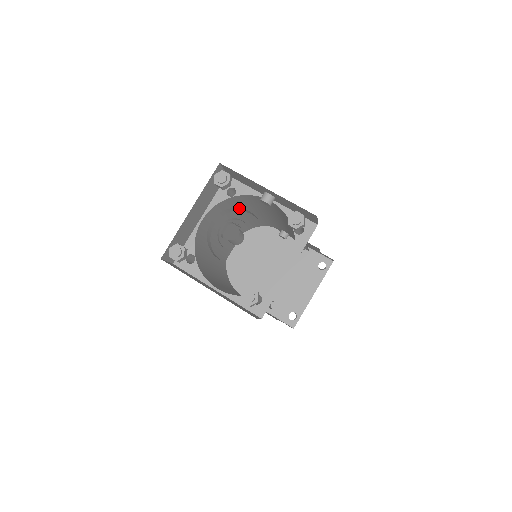
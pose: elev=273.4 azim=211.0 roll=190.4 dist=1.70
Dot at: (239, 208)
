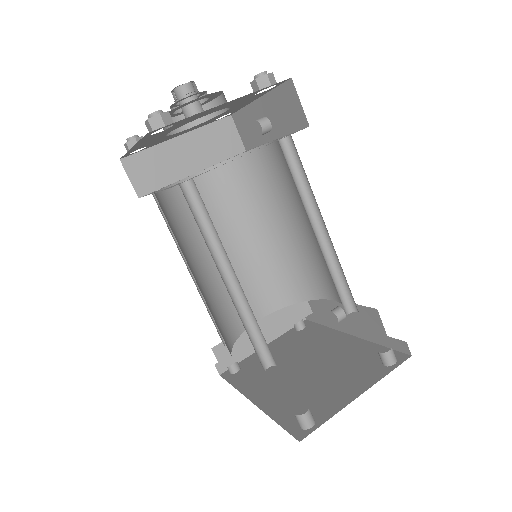
Dot at: (215, 102)
